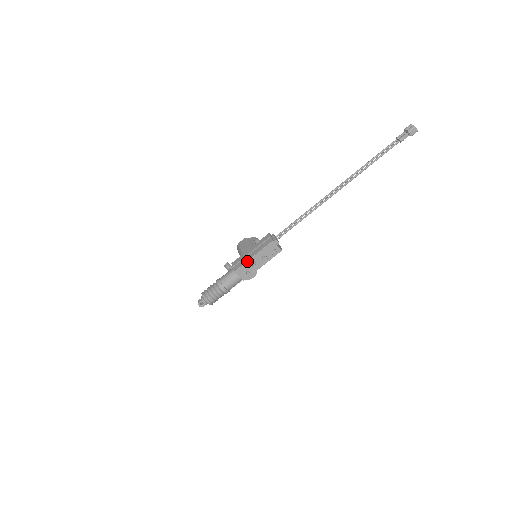
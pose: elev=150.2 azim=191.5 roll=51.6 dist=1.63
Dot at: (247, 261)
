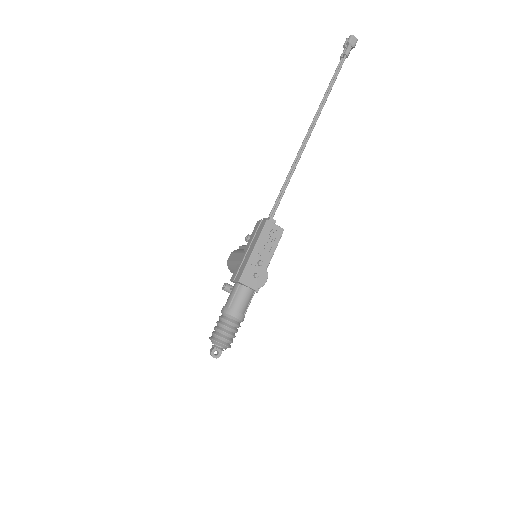
Dot at: (248, 260)
